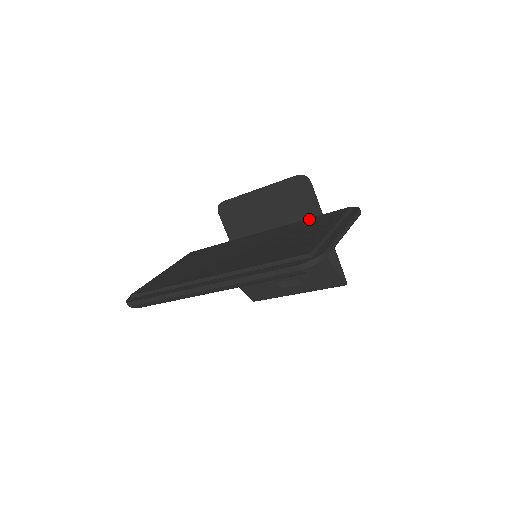
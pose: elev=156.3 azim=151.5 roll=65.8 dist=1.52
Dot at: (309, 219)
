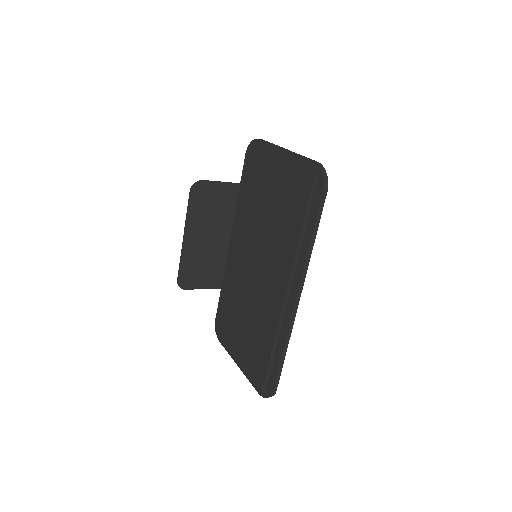
Dot at: (243, 191)
